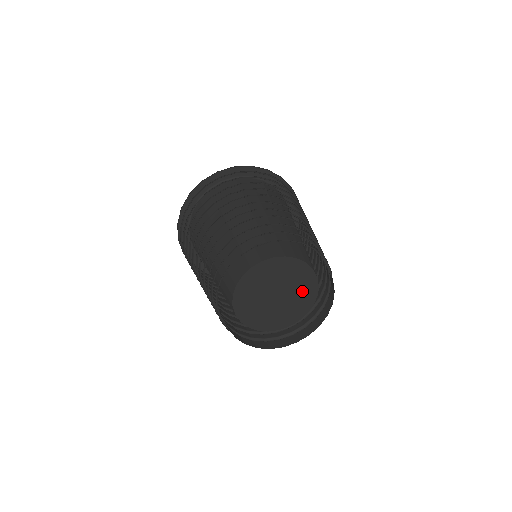
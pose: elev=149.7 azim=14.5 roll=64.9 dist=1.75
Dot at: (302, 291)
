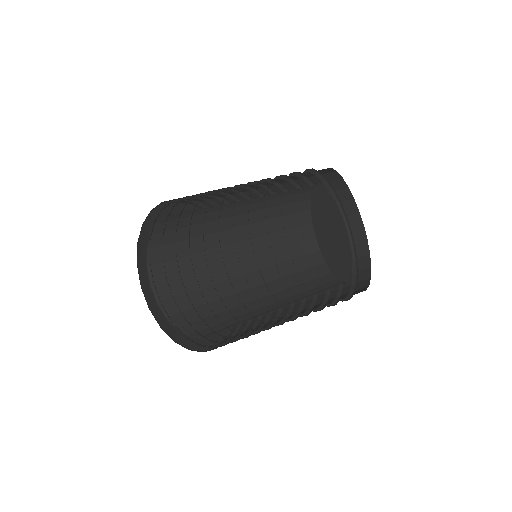
Dot at: (344, 253)
